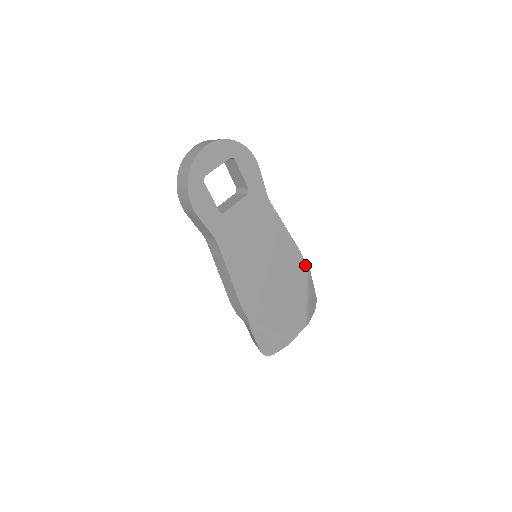
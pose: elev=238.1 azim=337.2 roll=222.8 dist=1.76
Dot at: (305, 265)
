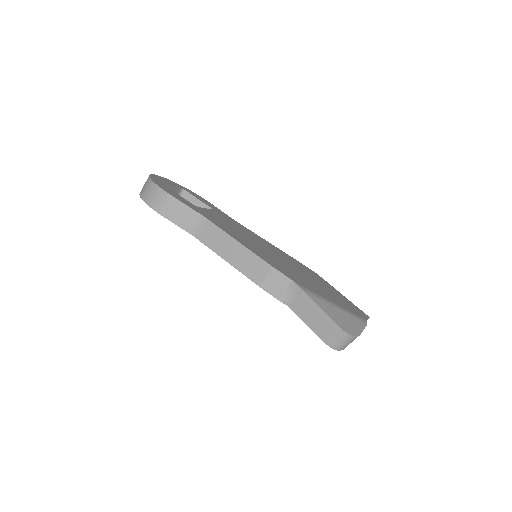
Dot at: (313, 272)
